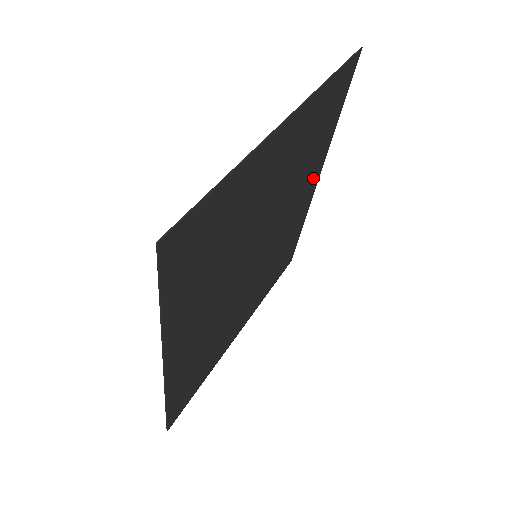
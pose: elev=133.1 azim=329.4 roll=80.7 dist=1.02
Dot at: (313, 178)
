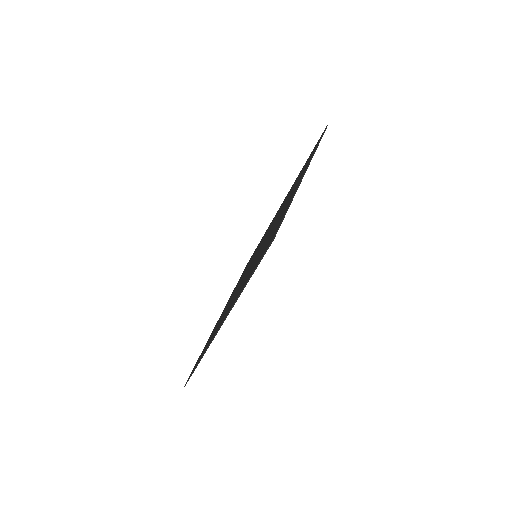
Dot at: occluded
